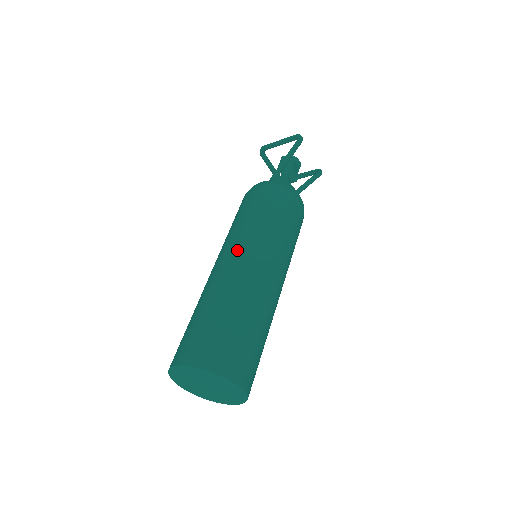
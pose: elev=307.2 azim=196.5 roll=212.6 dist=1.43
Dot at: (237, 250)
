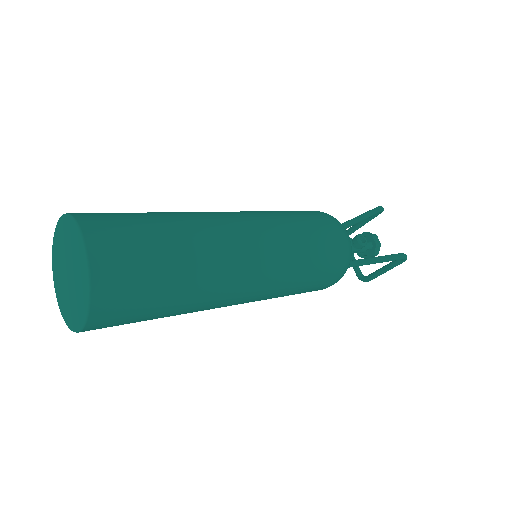
Dot at: occluded
